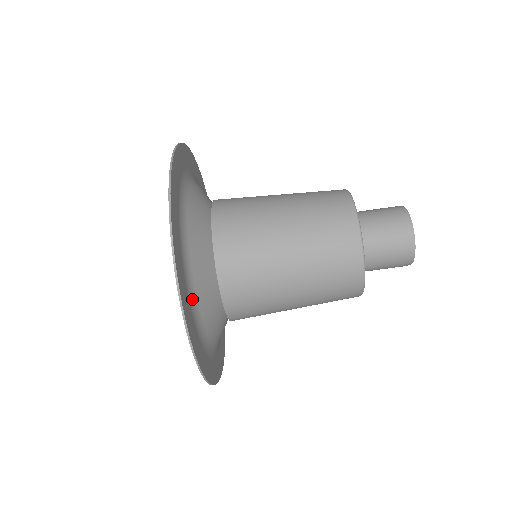
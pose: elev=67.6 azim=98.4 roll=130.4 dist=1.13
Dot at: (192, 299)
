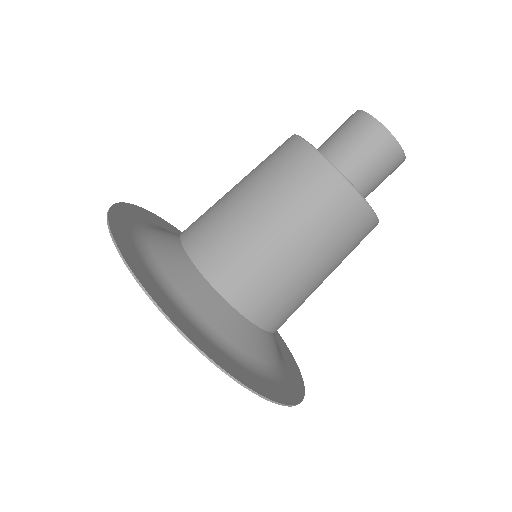
Dot at: (269, 372)
